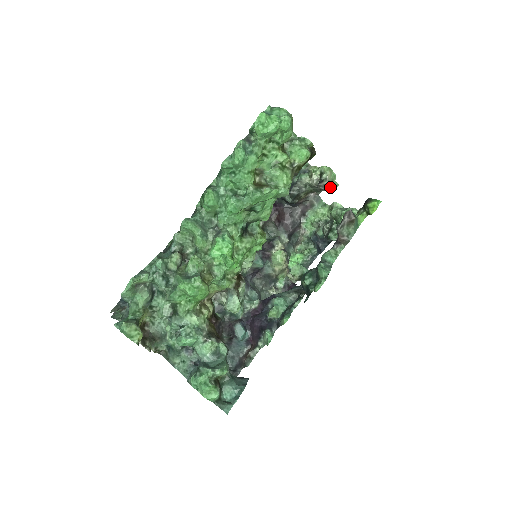
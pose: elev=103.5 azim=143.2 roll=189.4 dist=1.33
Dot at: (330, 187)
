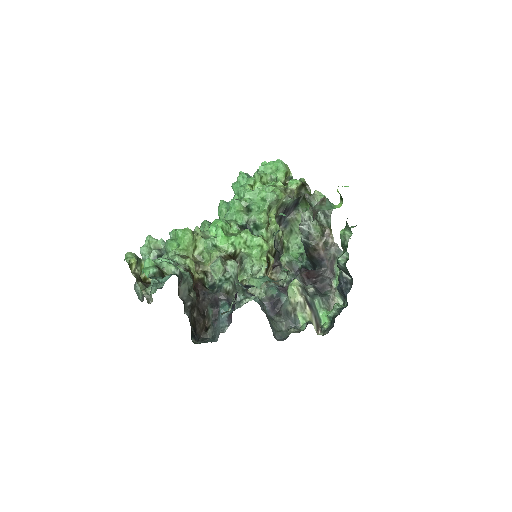
Dot at: occluded
